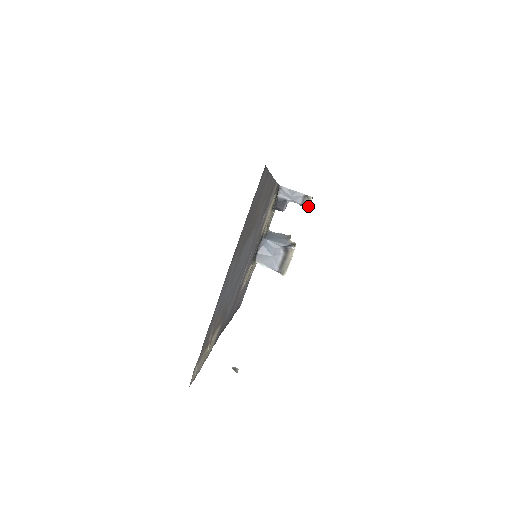
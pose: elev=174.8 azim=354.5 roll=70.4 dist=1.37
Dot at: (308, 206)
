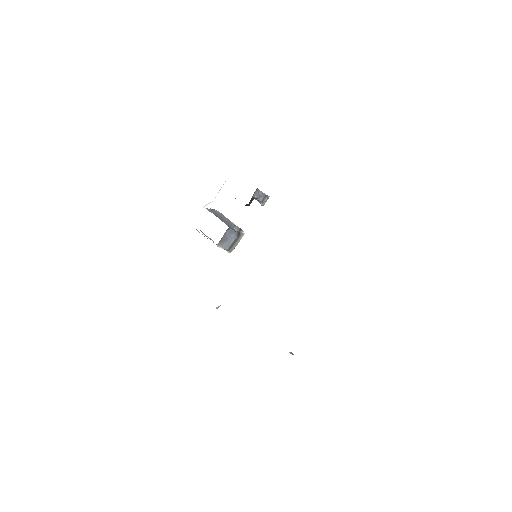
Dot at: occluded
